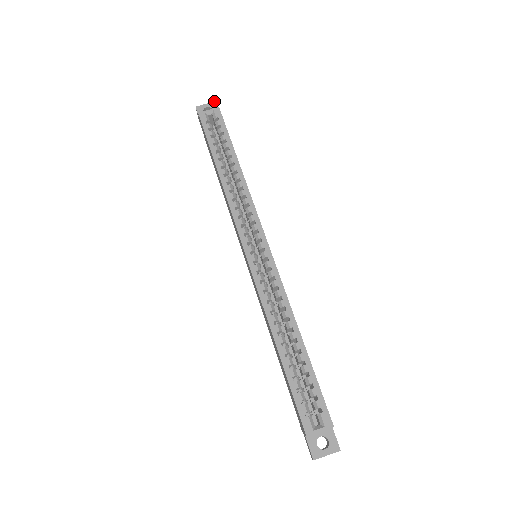
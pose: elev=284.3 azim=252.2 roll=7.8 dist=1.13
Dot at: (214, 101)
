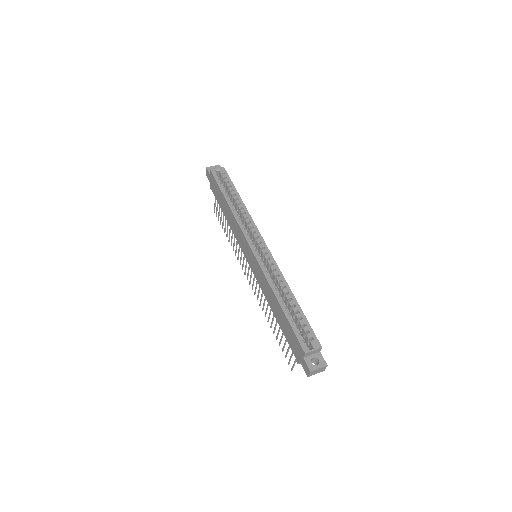
Dot at: (218, 165)
